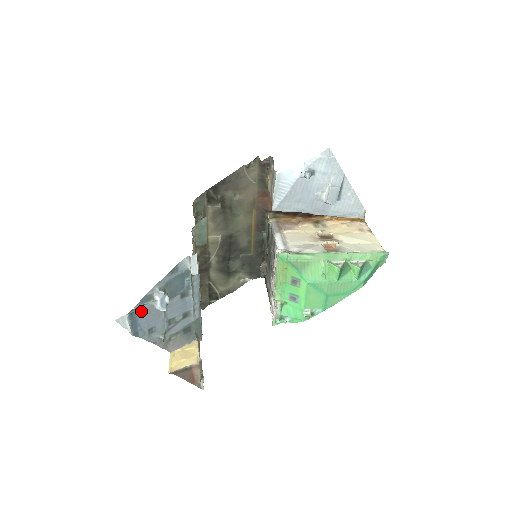
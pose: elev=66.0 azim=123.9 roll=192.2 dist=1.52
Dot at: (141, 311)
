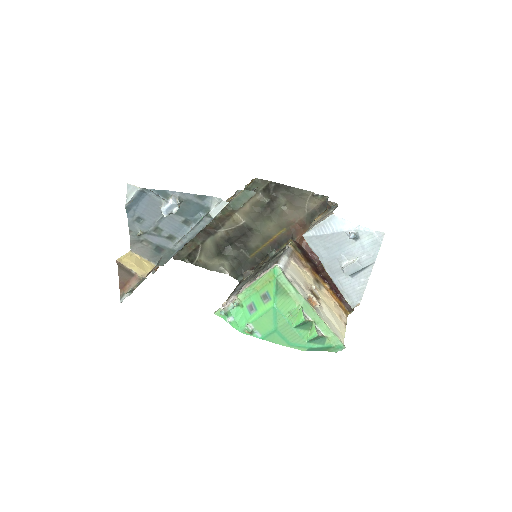
Dot at: (150, 198)
